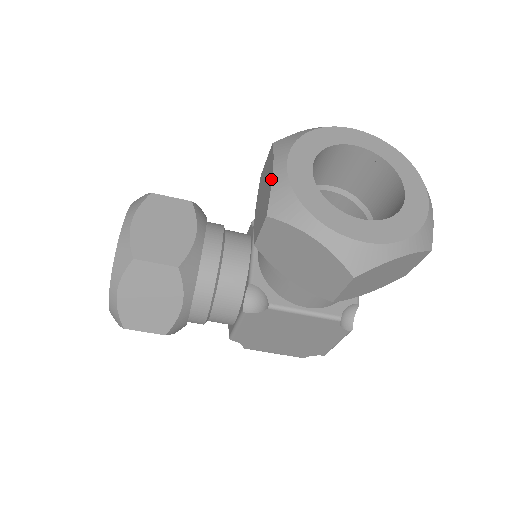
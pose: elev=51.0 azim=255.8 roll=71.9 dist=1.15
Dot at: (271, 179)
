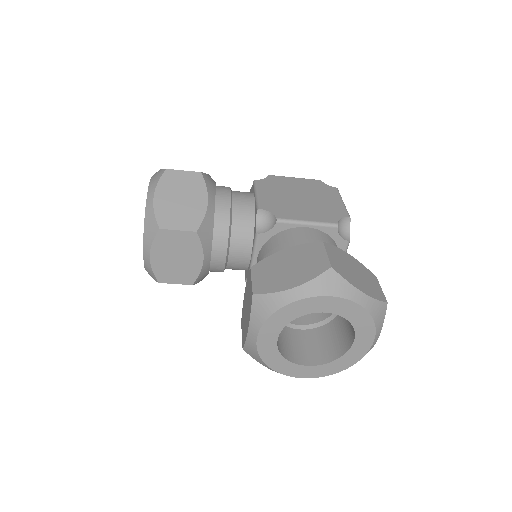
Dot at: (246, 335)
